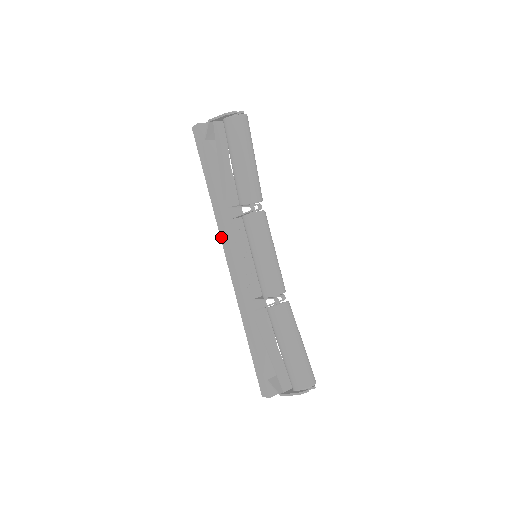
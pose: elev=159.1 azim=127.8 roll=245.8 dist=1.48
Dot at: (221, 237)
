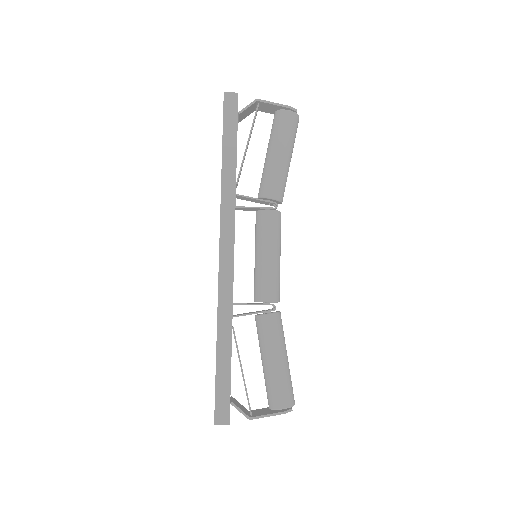
Dot at: (222, 222)
